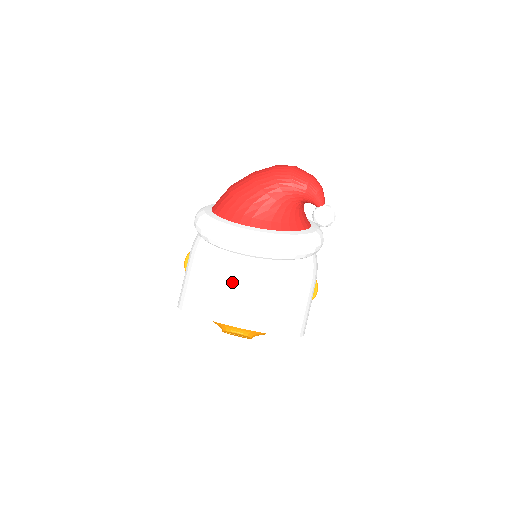
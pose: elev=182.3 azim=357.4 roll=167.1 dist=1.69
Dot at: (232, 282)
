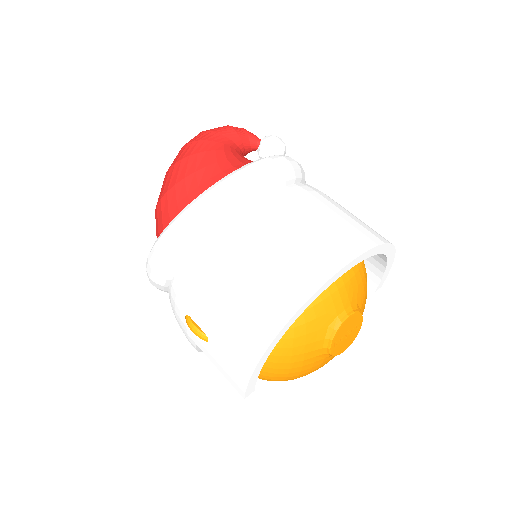
Dot at: (285, 229)
